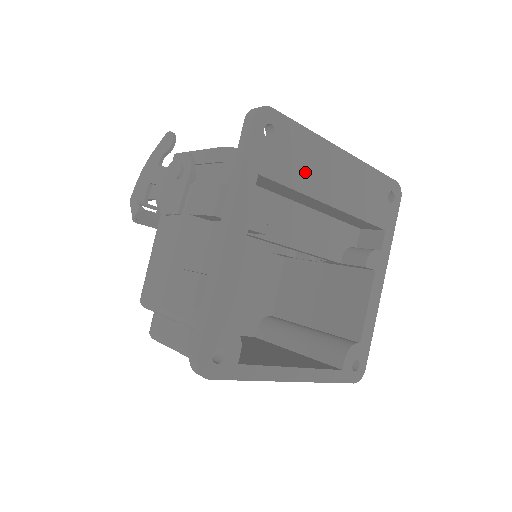
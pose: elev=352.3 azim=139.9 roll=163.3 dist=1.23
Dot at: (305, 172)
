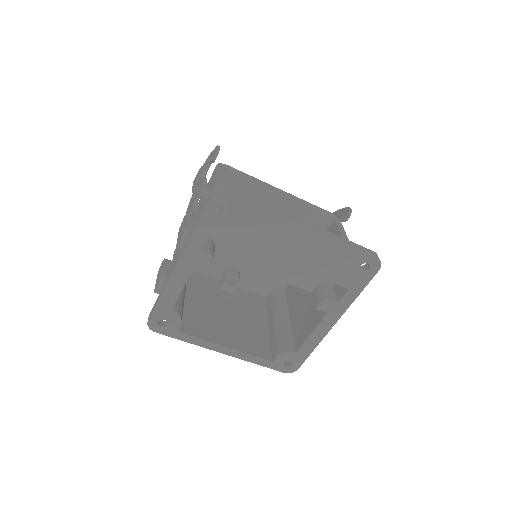
Dot at: (258, 237)
